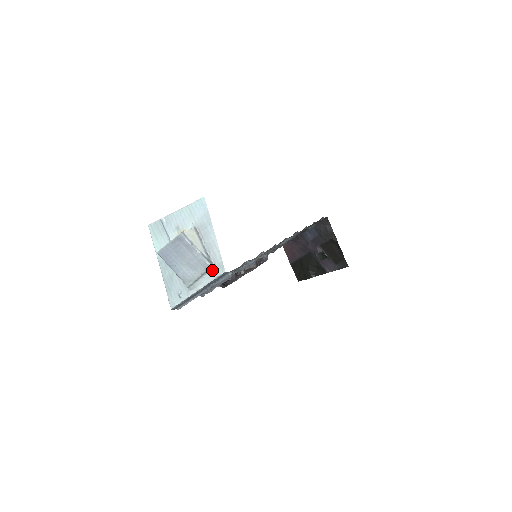
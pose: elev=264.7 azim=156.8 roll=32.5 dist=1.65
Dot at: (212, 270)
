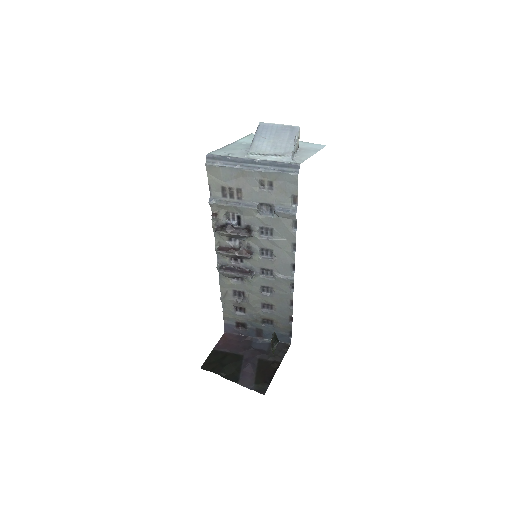
Dot at: (288, 158)
